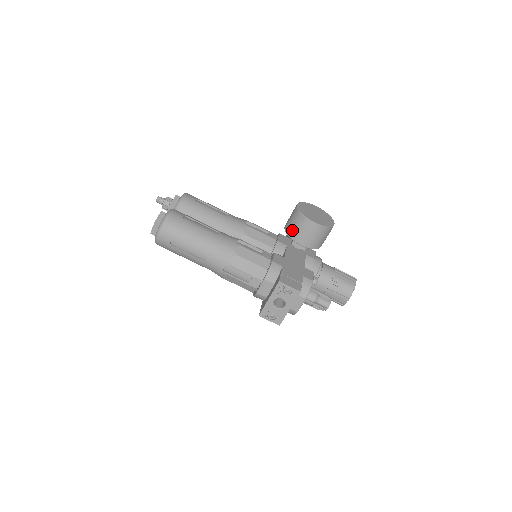
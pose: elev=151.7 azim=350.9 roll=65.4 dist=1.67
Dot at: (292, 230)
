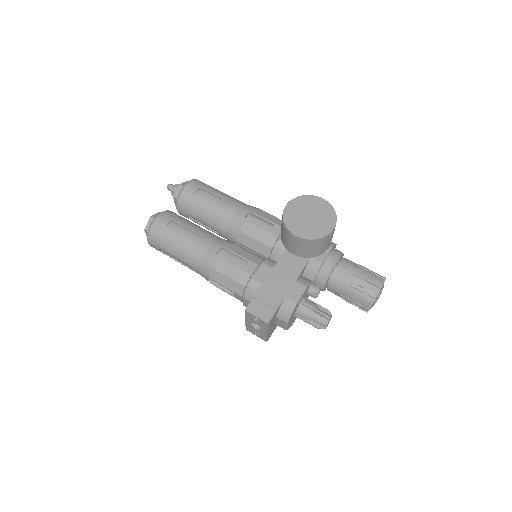
Dot at: (282, 236)
